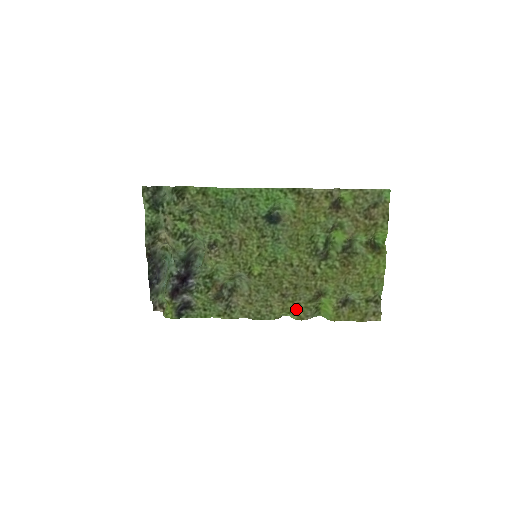
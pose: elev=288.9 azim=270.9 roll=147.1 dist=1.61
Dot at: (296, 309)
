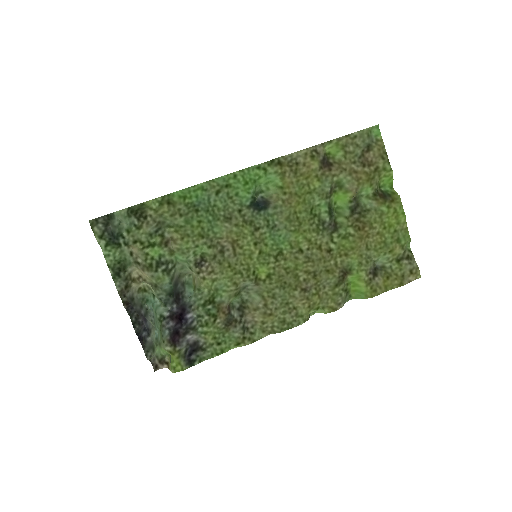
Dot at: (324, 301)
